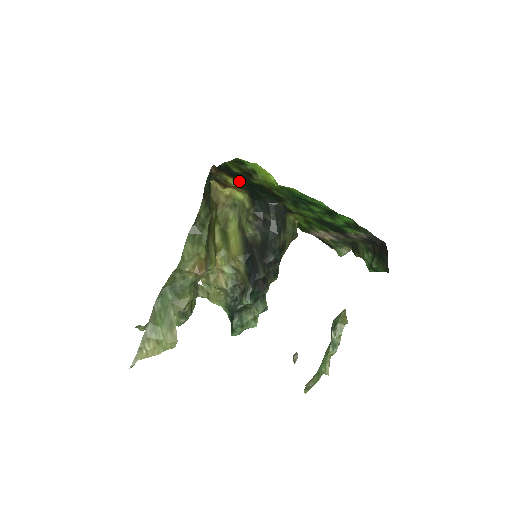
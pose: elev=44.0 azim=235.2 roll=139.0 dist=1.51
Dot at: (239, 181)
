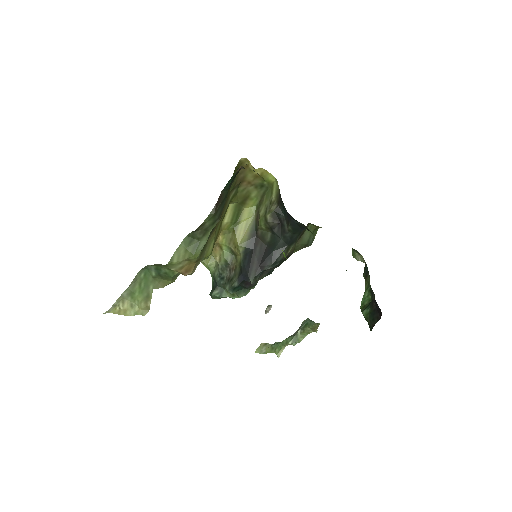
Dot at: occluded
